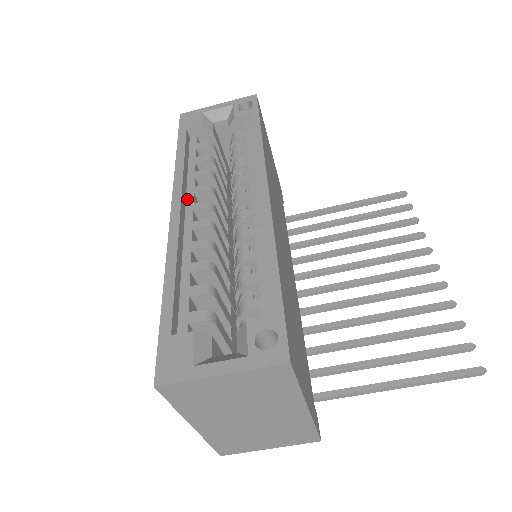
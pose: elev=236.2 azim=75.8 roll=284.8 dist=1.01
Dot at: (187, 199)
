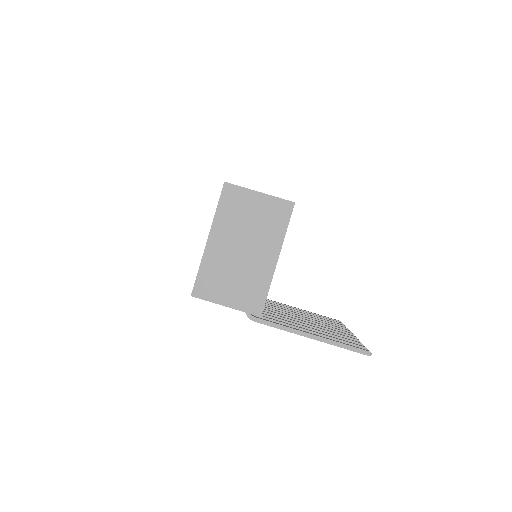
Dot at: occluded
